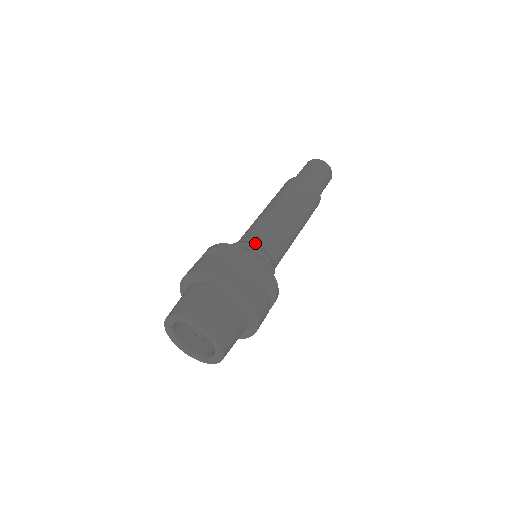
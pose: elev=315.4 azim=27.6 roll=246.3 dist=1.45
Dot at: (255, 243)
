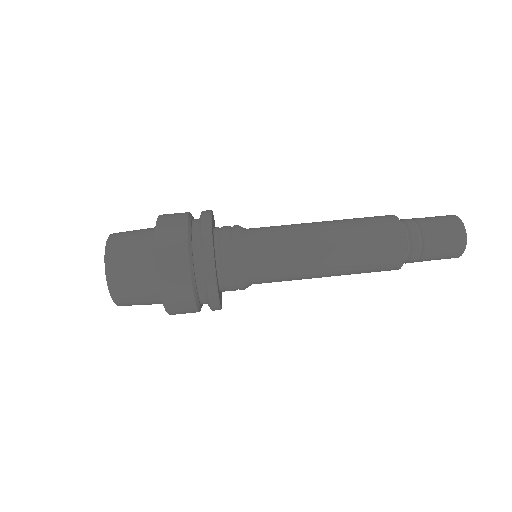
Dot at: (251, 272)
